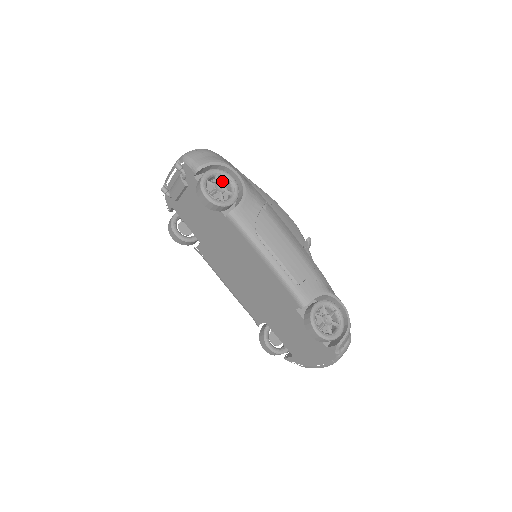
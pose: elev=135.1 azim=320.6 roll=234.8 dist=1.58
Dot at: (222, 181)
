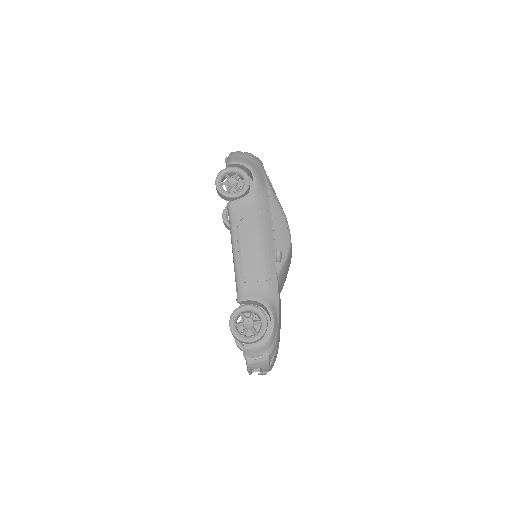
Dot at: occluded
